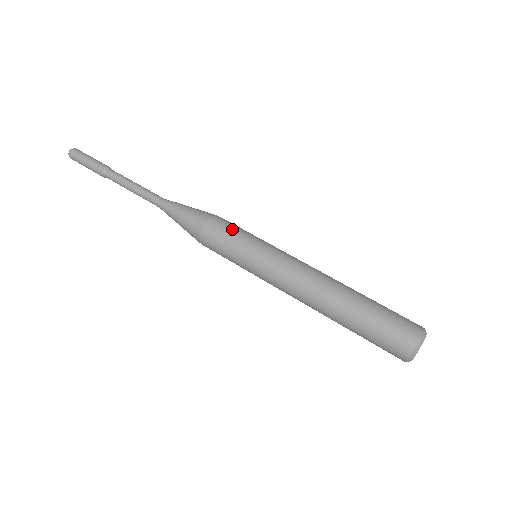
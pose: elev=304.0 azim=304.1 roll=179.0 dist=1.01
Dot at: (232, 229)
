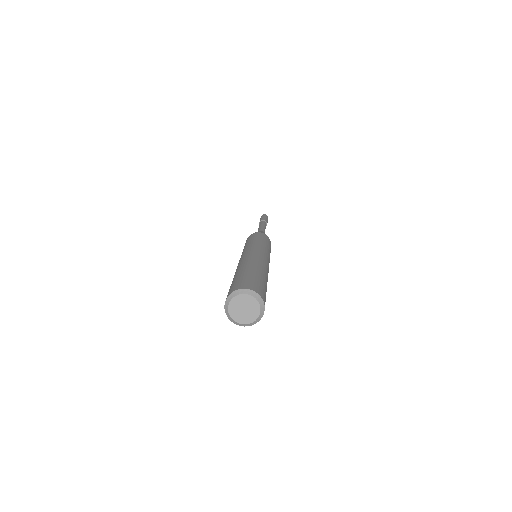
Dot at: (249, 239)
